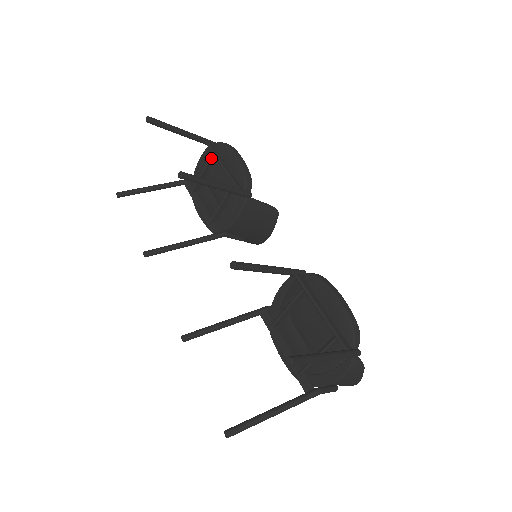
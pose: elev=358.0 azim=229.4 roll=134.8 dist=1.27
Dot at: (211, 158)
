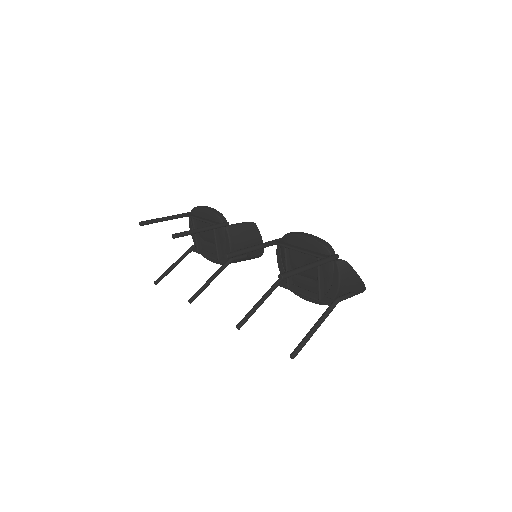
Dot at: (194, 222)
